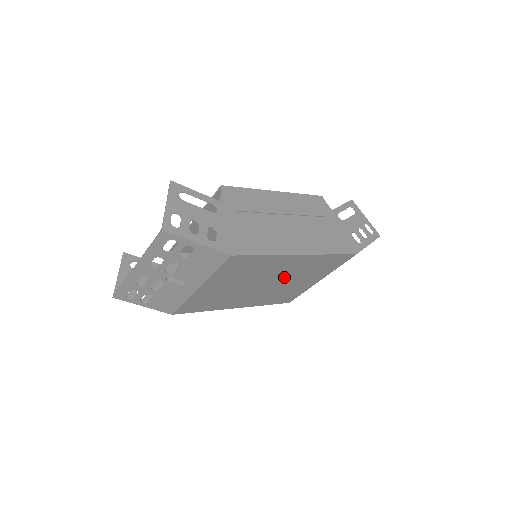
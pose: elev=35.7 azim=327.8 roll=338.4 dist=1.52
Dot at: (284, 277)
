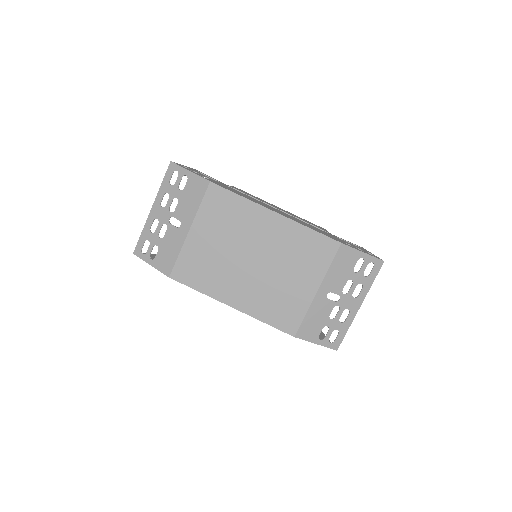
Dot at: (270, 256)
